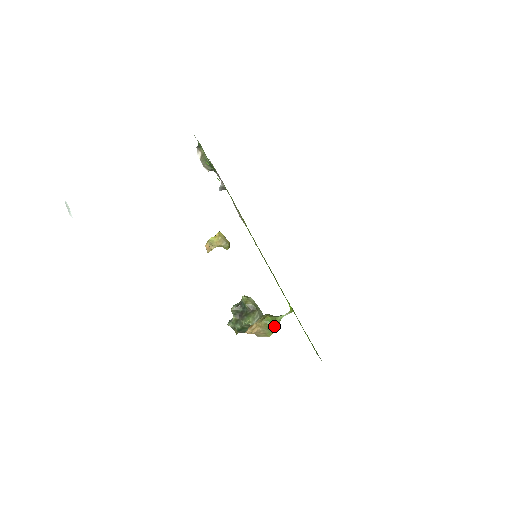
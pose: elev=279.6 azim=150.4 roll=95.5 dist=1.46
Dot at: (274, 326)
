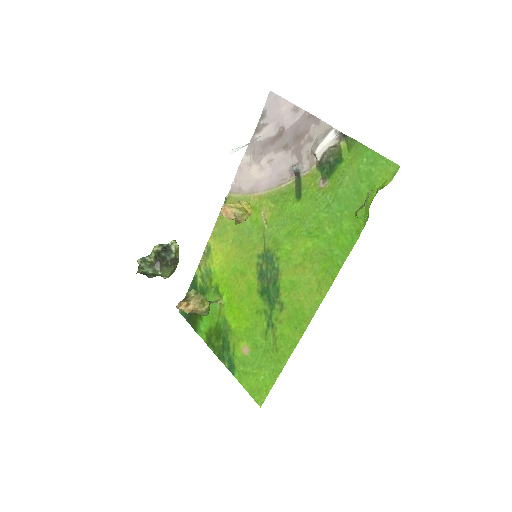
Dot at: occluded
